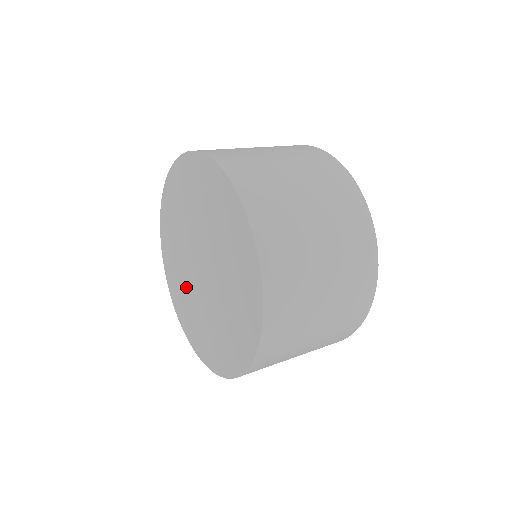
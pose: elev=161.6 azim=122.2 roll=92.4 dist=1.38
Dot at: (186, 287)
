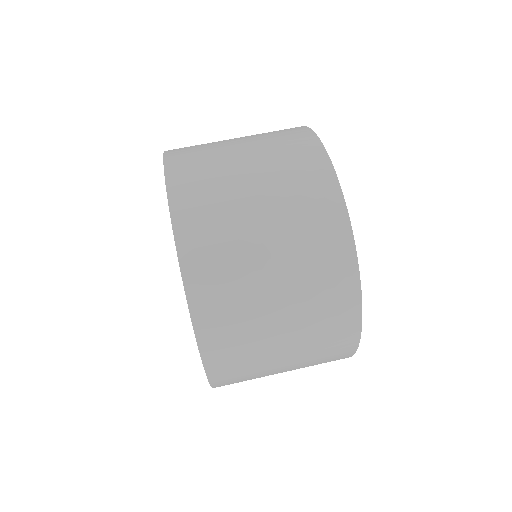
Dot at: occluded
